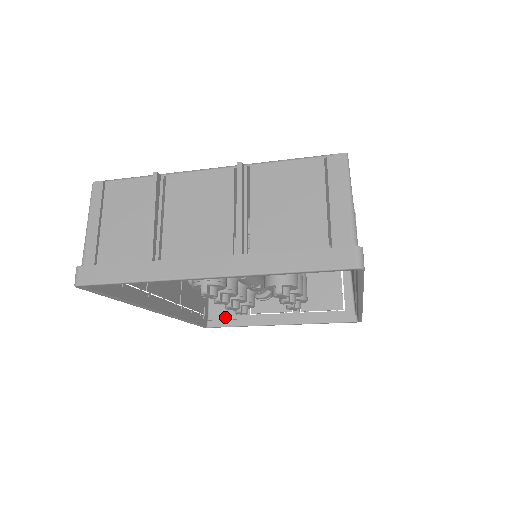
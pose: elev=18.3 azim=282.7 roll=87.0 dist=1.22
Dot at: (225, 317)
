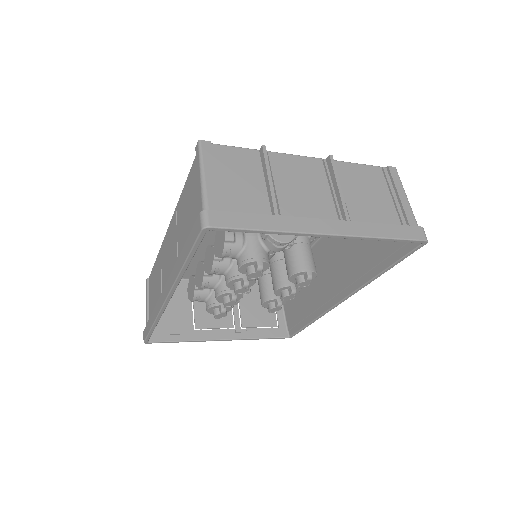
Dot at: (168, 332)
